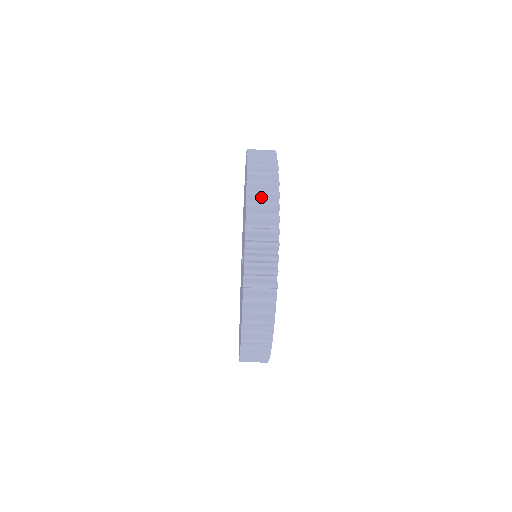
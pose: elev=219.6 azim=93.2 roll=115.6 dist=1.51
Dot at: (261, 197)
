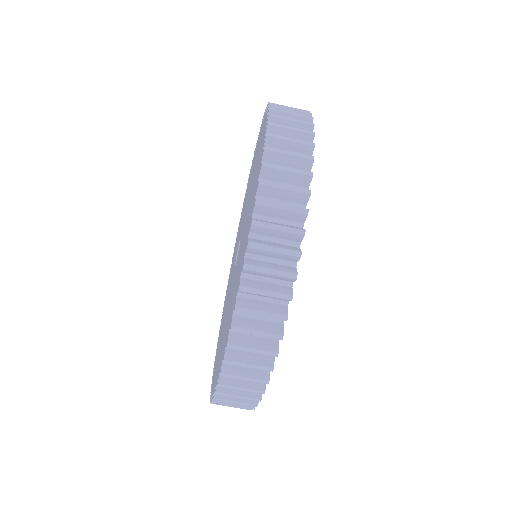
Dot at: (283, 174)
